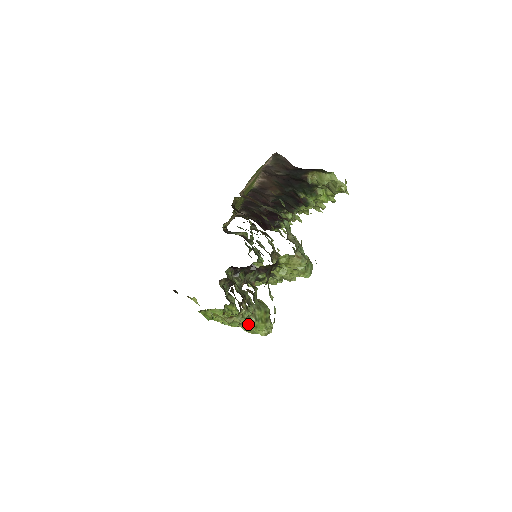
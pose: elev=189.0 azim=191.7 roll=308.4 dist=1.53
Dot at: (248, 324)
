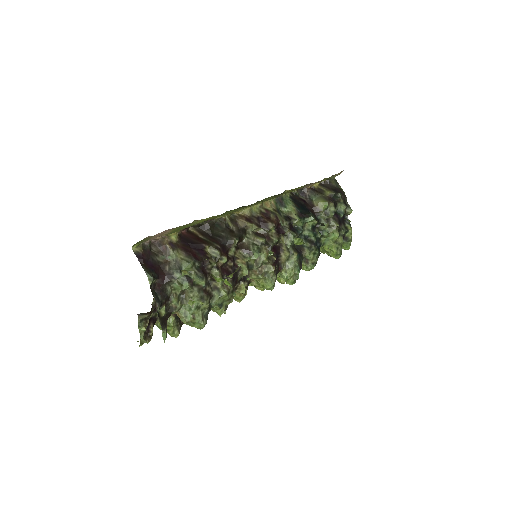
Dot at: (155, 324)
